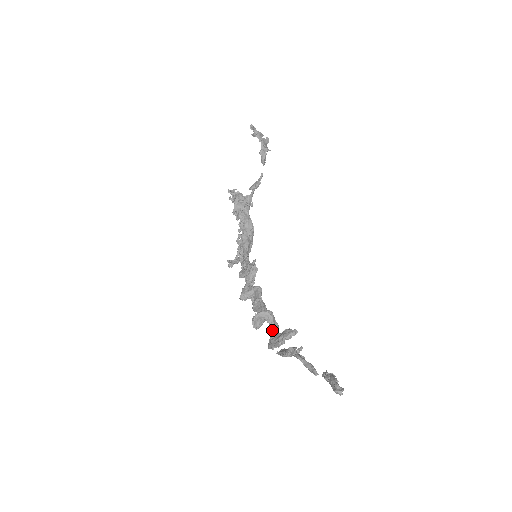
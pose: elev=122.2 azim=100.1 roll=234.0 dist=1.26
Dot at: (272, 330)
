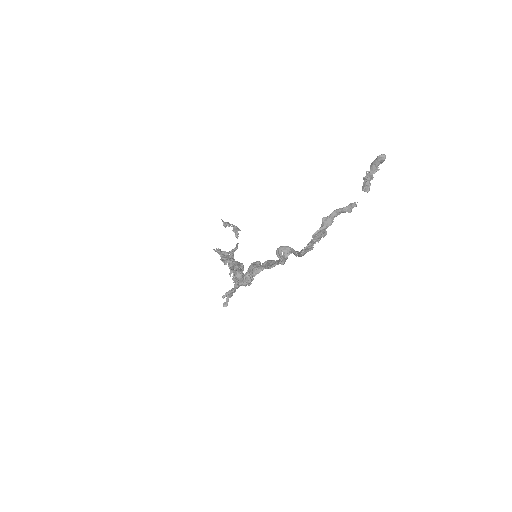
Dot at: (297, 252)
